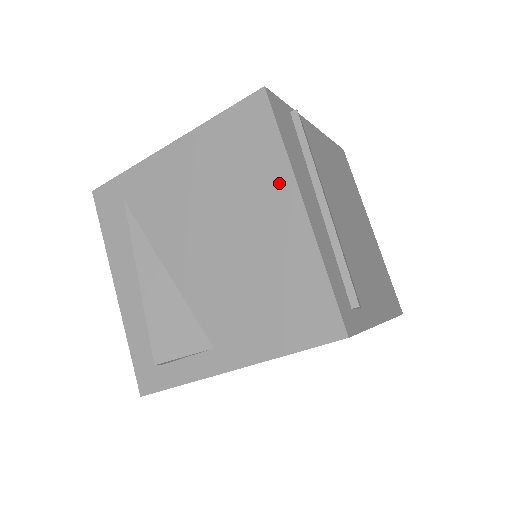
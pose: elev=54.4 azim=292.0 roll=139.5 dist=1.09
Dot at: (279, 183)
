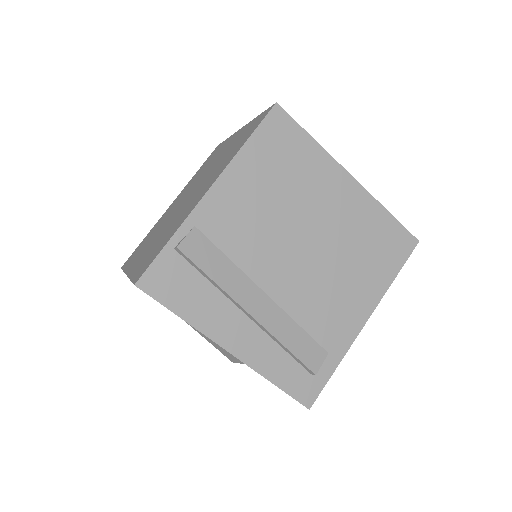
Dot at: occluded
